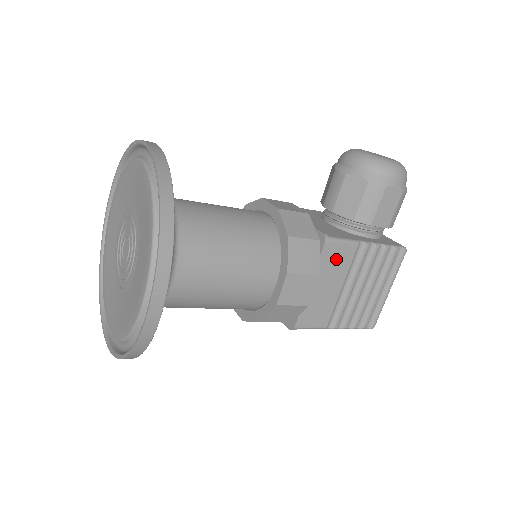
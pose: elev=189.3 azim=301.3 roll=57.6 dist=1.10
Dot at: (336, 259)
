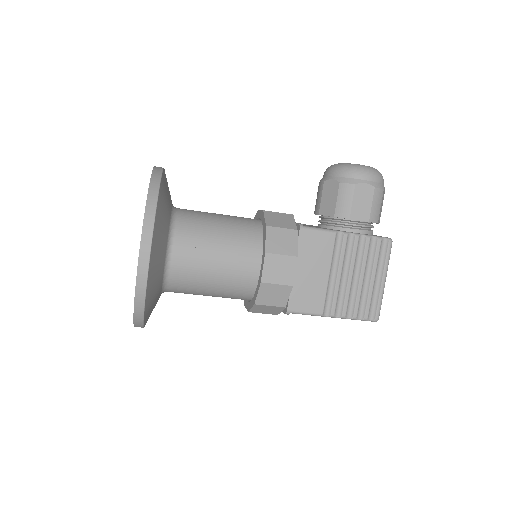
Dot at: (316, 246)
